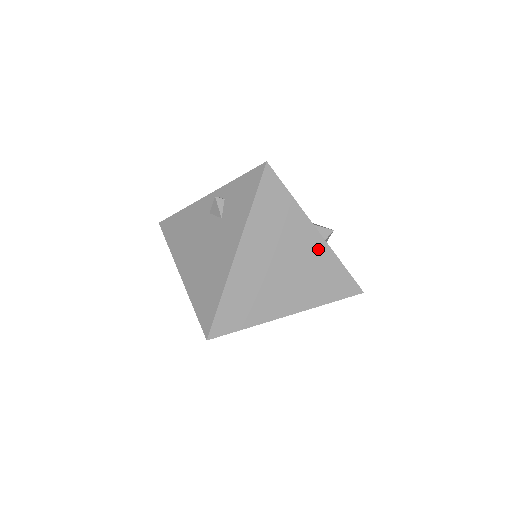
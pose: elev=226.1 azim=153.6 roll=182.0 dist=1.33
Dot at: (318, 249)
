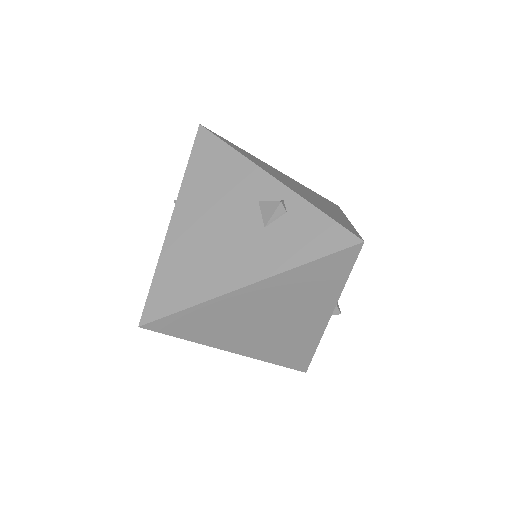
Dot at: (313, 328)
